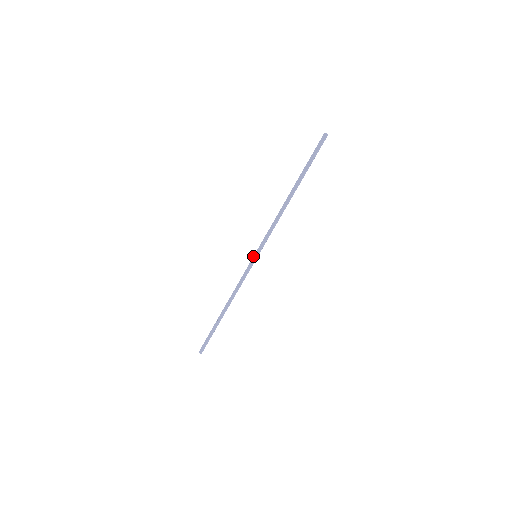
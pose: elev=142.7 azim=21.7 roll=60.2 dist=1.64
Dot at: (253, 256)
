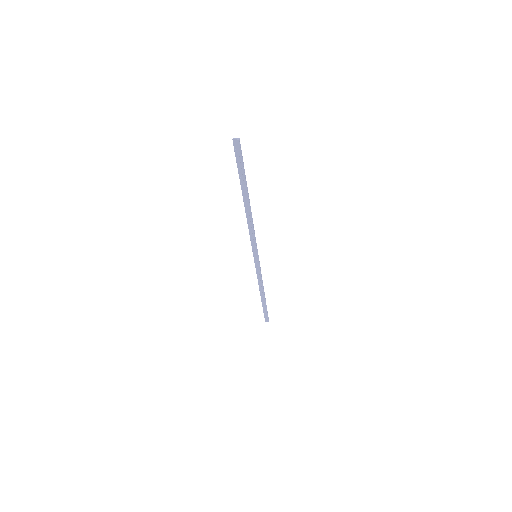
Dot at: occluded
